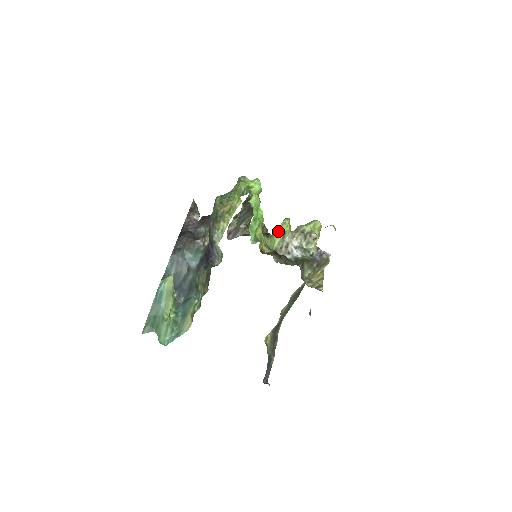
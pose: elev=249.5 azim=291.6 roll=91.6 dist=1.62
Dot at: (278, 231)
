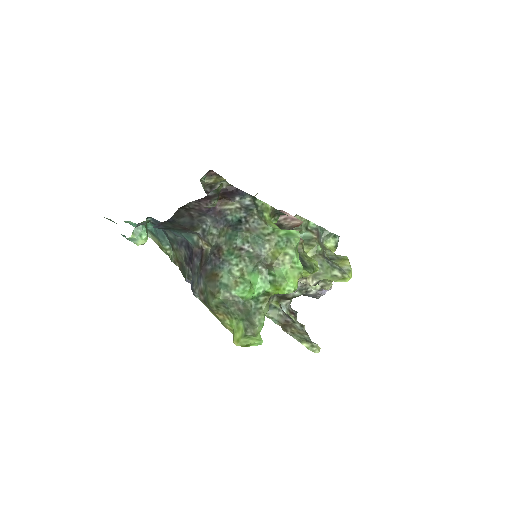
Dot at: occluded
